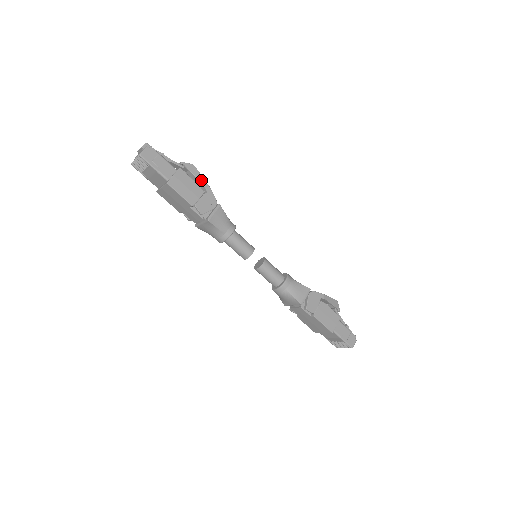
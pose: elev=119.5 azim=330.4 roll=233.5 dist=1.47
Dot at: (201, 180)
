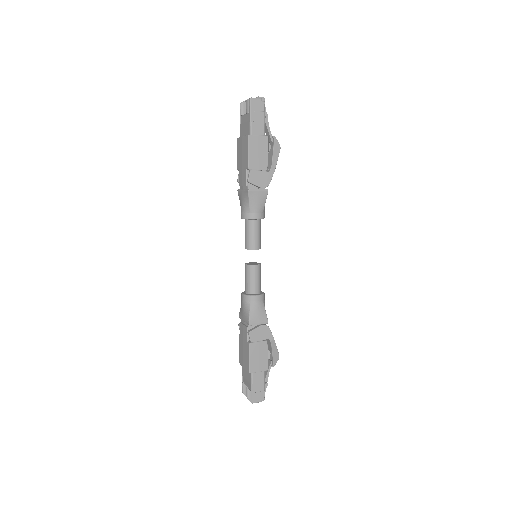
Dot at: (274, 160)
